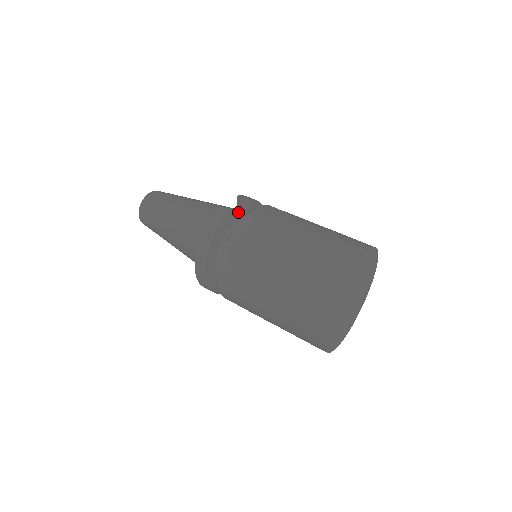
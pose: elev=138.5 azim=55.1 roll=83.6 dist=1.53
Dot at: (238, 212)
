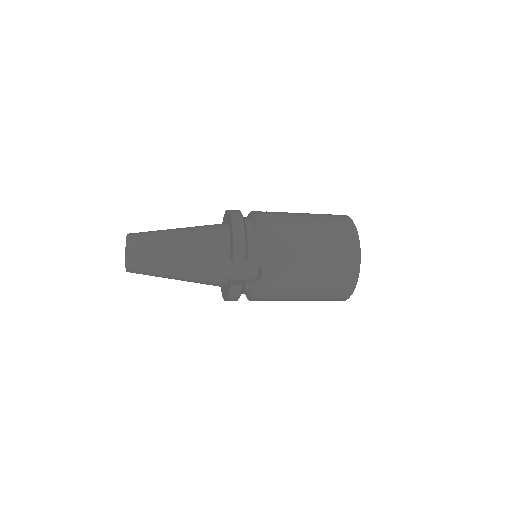
Dot at: occluded
